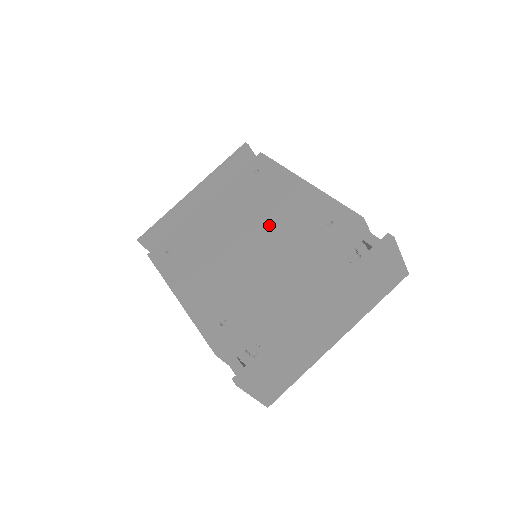
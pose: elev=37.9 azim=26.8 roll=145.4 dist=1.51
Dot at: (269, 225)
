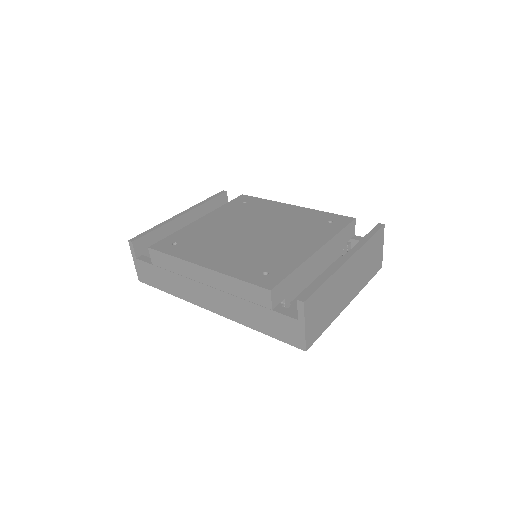
Dot at: (276, 225)
